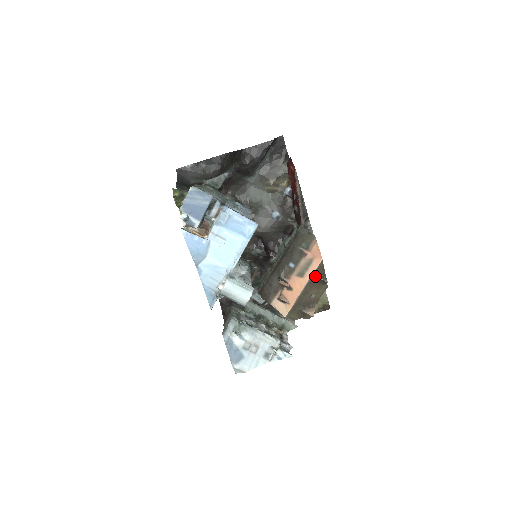
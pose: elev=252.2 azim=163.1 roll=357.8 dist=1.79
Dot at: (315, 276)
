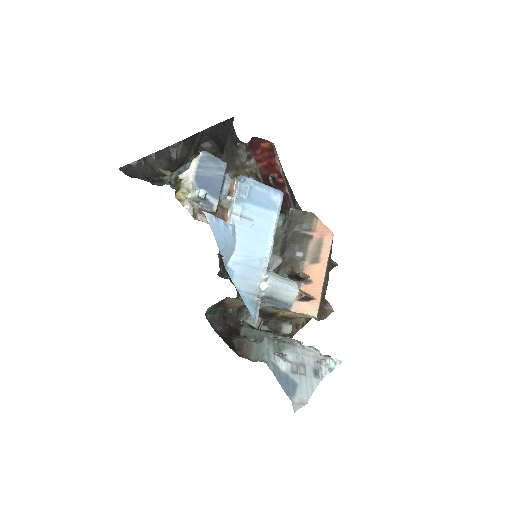
Dot at: (329, 258)
